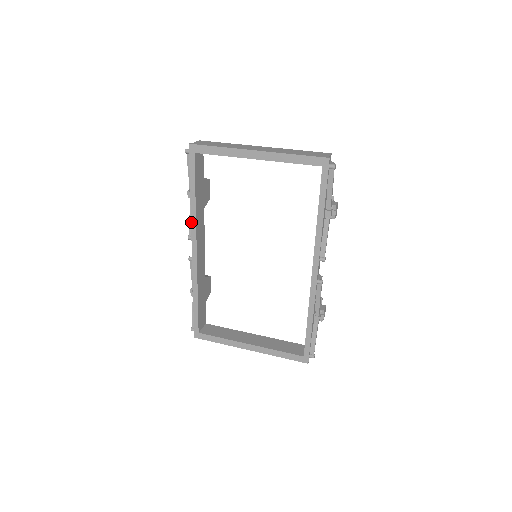
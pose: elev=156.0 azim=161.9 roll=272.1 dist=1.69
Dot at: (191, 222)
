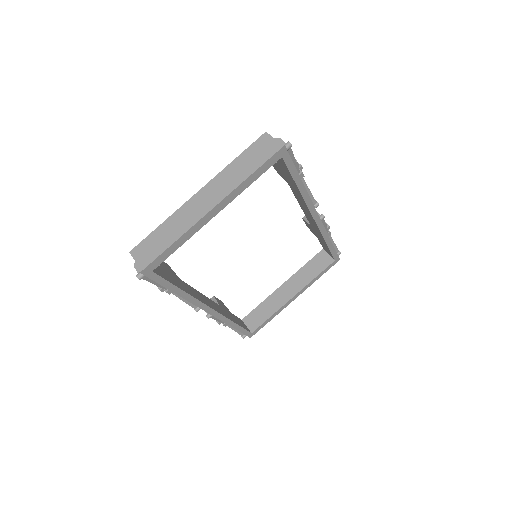
Dot at: occluded
